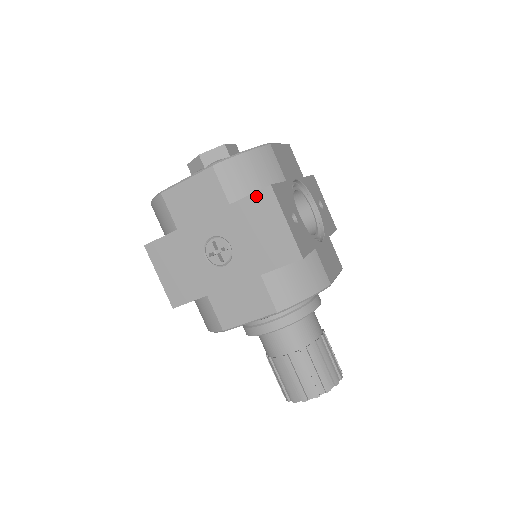
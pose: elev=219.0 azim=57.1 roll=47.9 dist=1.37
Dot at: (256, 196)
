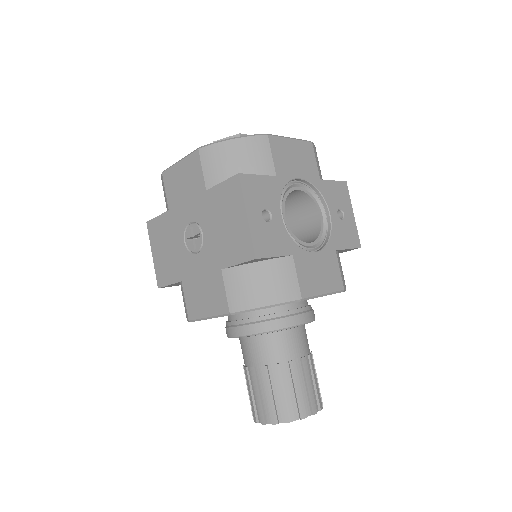
Dot at: (226, 184)
